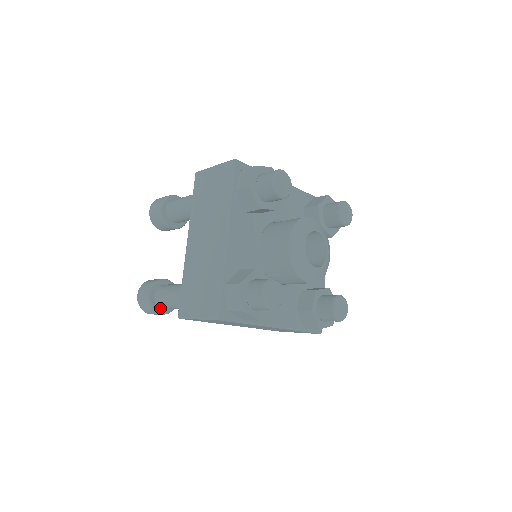
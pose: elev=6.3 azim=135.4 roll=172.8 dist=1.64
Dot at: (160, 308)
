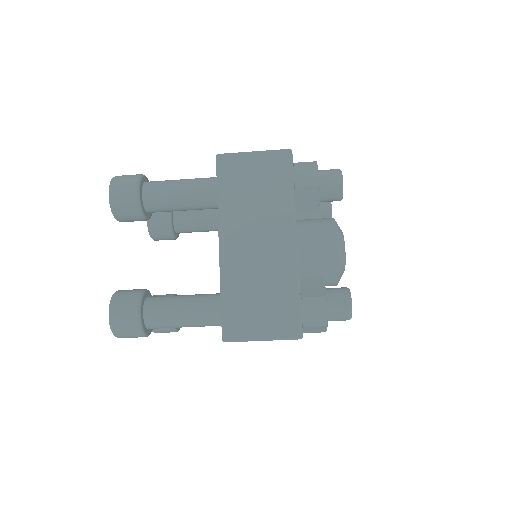
Dot at: (141, 189)
